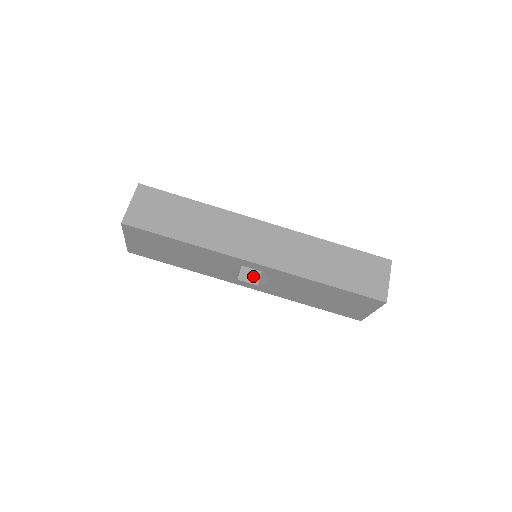
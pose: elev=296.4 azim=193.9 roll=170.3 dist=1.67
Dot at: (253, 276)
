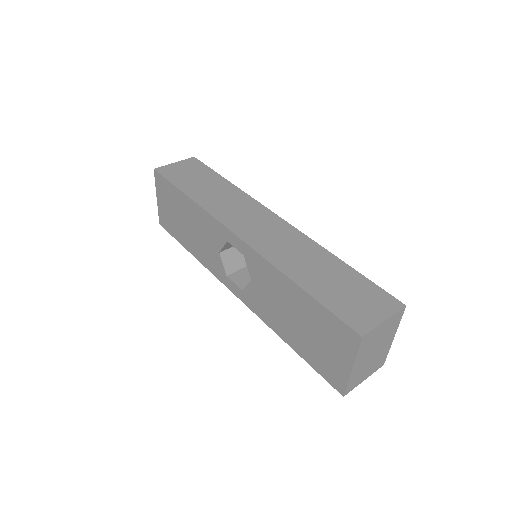
Dot at: (245, 281)
